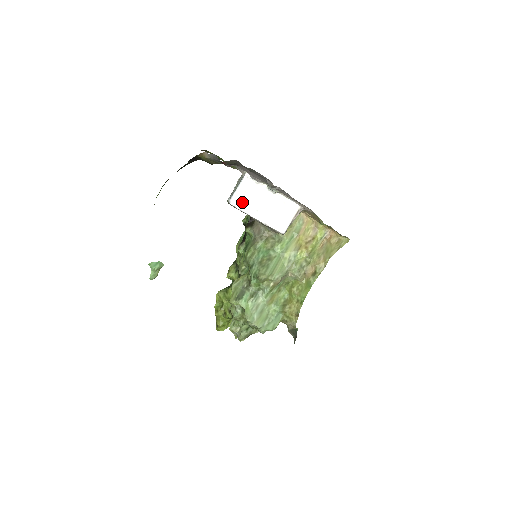
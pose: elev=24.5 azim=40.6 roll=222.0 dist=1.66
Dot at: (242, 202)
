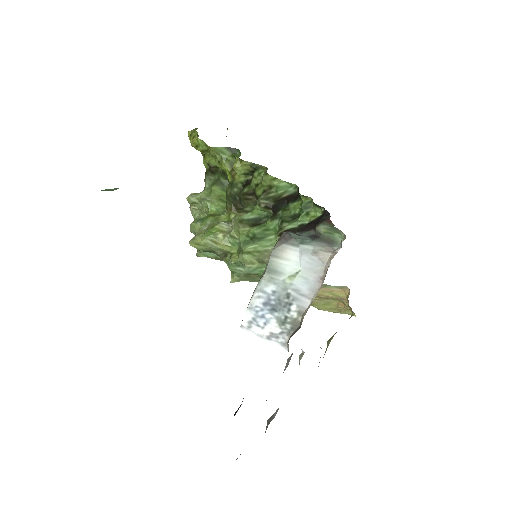
Dot at: occluded
